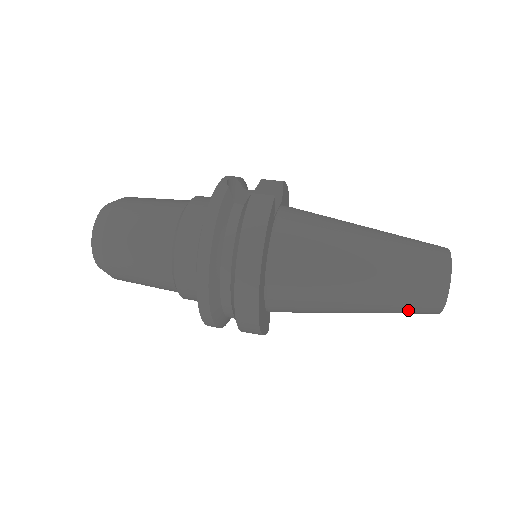
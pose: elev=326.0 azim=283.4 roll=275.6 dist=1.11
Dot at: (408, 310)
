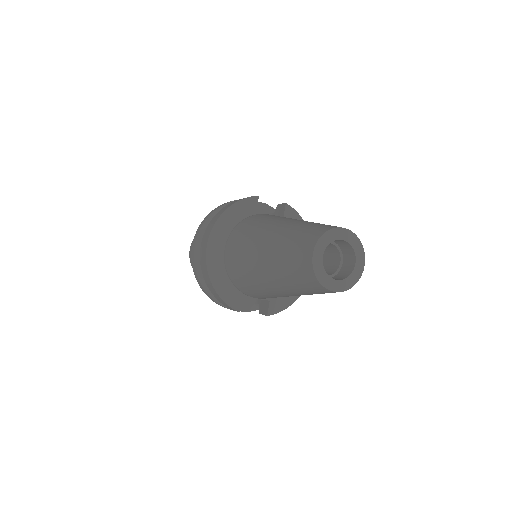
Dot at: (294, 272)
